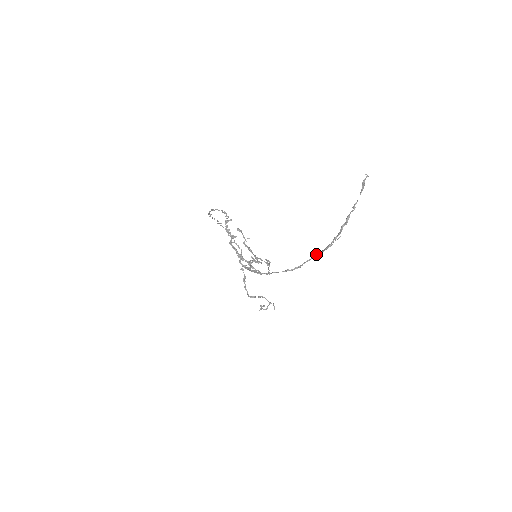
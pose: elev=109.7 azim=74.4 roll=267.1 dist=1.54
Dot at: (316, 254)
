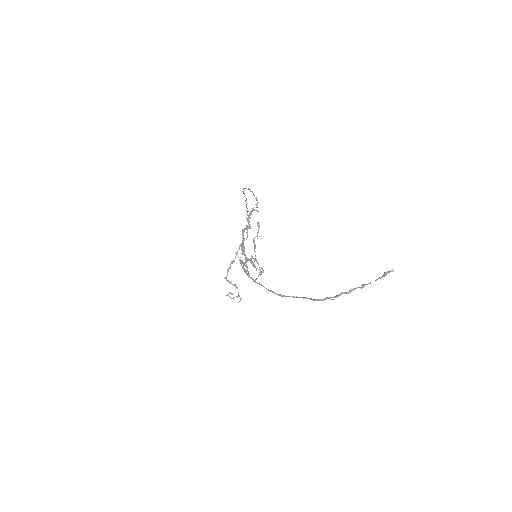
Dot at: (305, 297)
